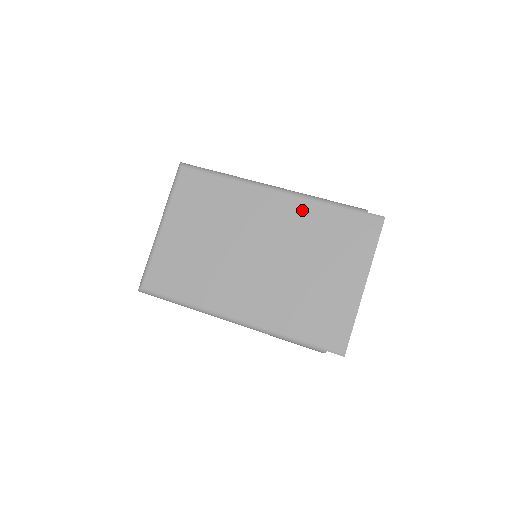
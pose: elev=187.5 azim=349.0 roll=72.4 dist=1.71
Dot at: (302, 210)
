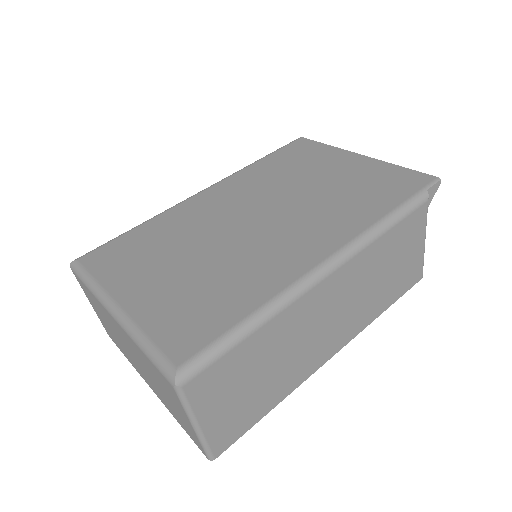
Dot at: (242, 178)
